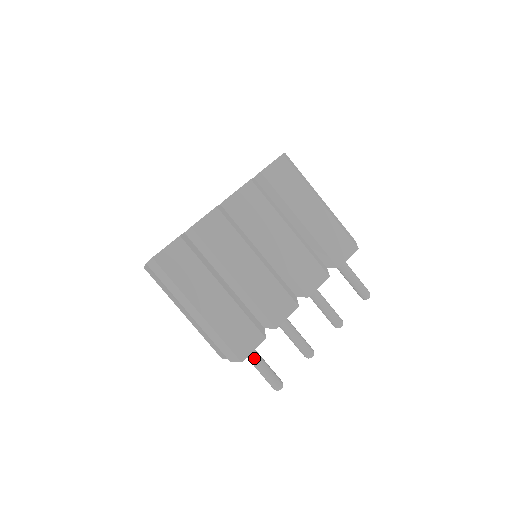
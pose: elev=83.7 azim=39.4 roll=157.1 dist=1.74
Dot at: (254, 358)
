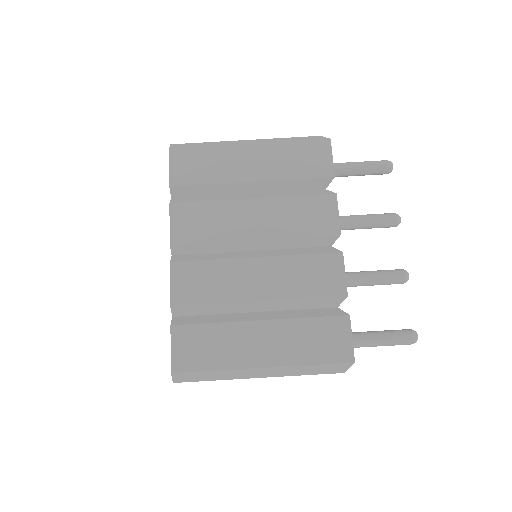
Dot at: (361, 341)
